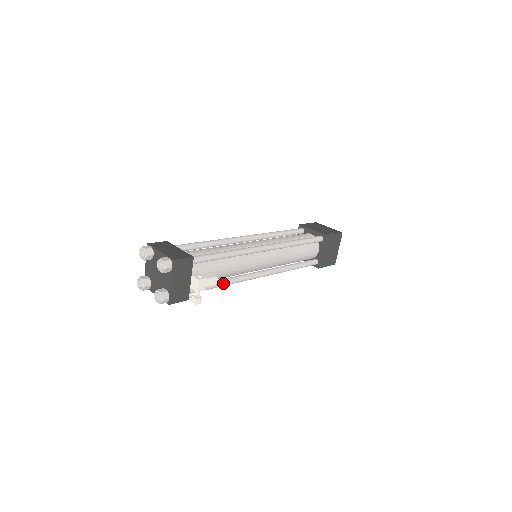
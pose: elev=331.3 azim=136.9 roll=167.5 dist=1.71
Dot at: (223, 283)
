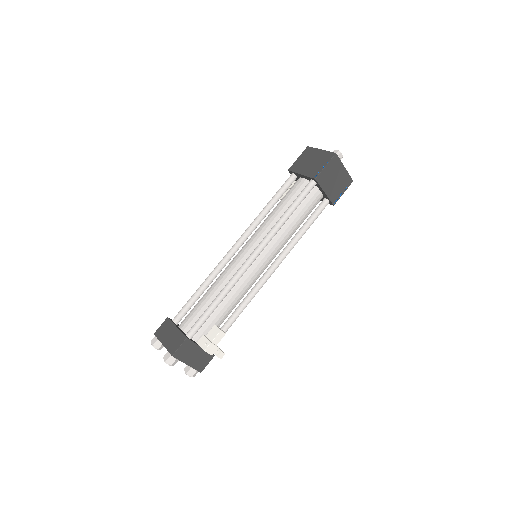
Dot at: (236, 316)
